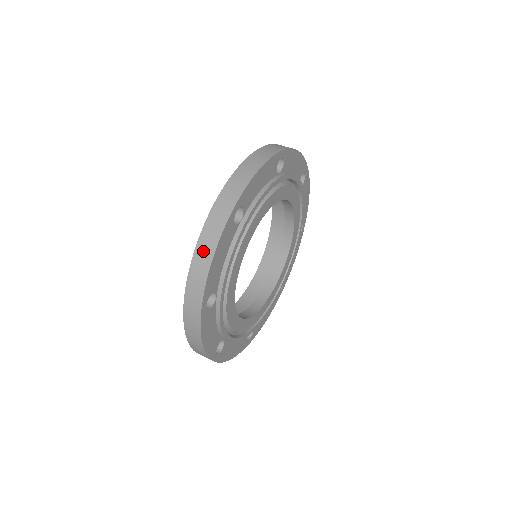
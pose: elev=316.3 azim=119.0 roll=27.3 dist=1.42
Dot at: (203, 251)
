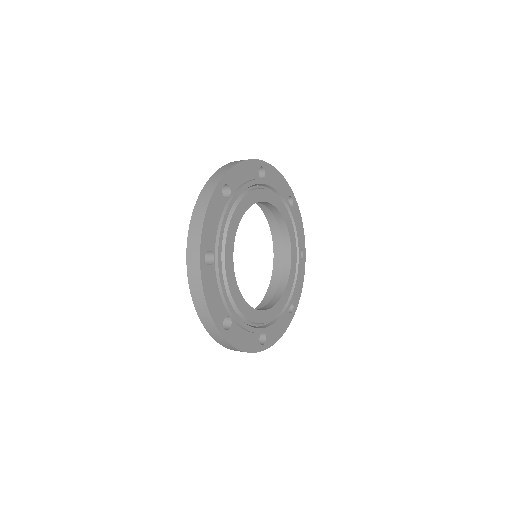
Dot at: (235, 162)
